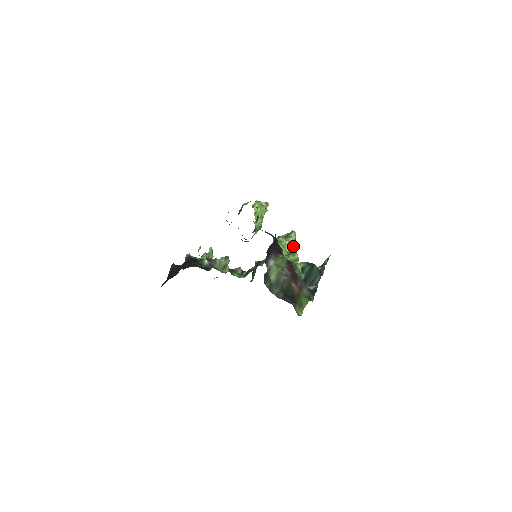
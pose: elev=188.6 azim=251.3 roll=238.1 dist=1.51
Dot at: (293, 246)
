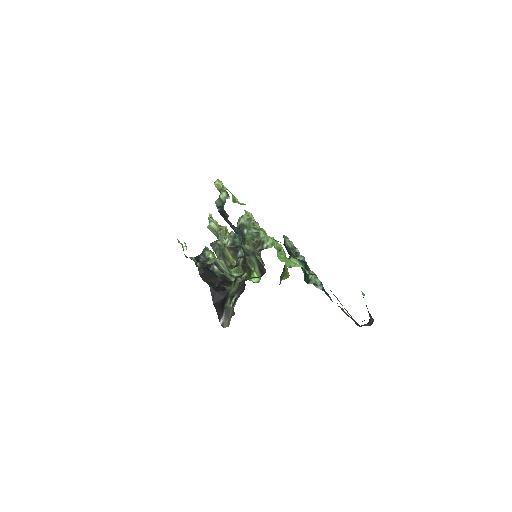
Dot at: (276, 240)
